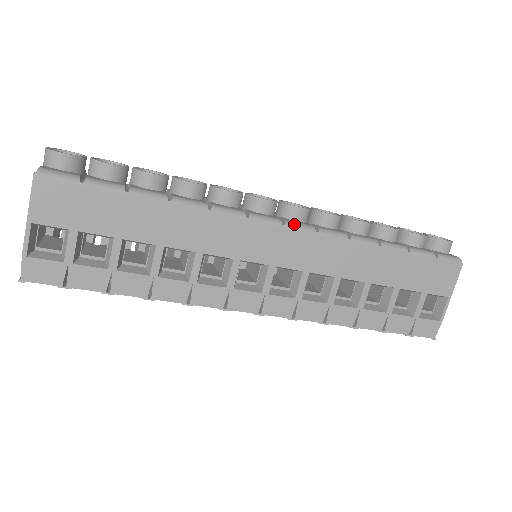
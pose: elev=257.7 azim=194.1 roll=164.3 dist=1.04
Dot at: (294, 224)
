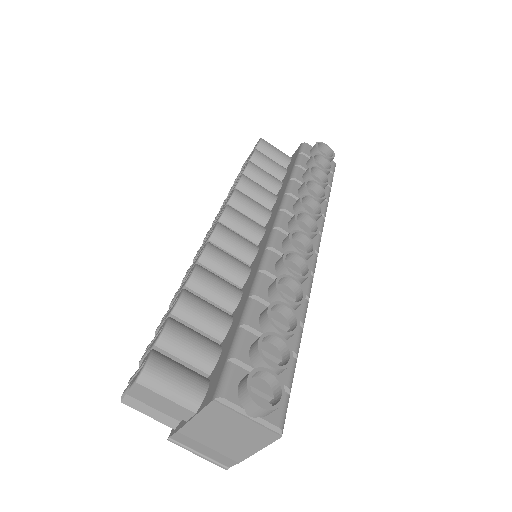
Dot at: occluded
